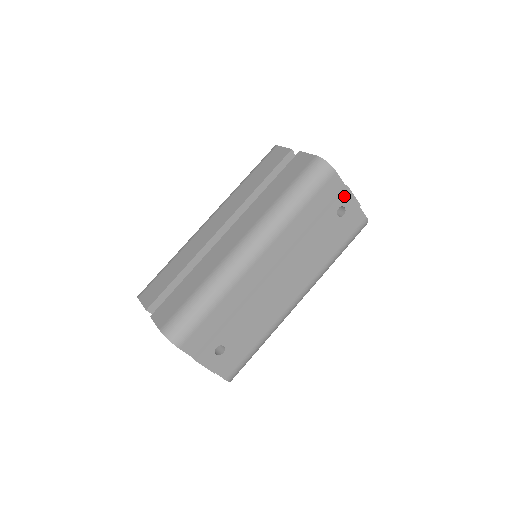
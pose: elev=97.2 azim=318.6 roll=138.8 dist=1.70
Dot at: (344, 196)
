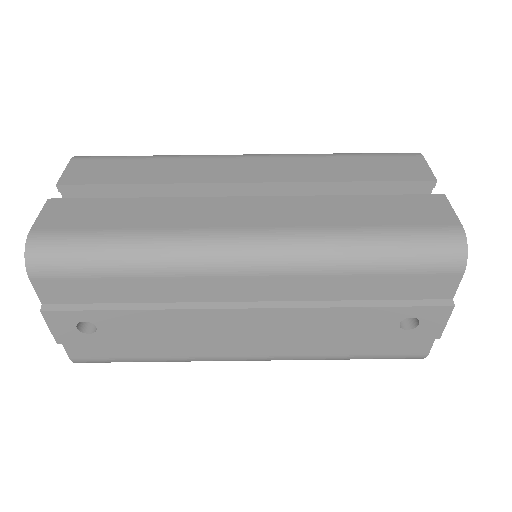
Dot at: (435, 311)
